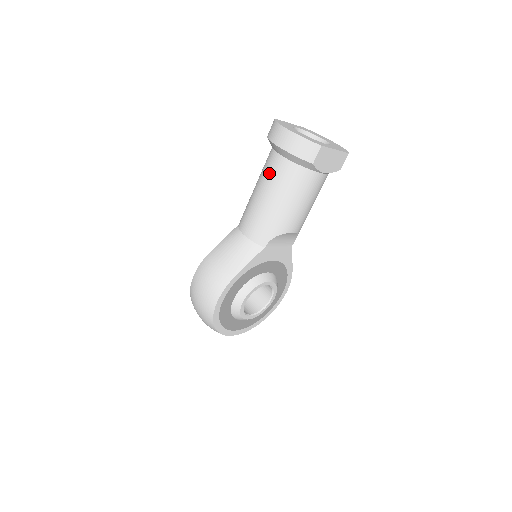
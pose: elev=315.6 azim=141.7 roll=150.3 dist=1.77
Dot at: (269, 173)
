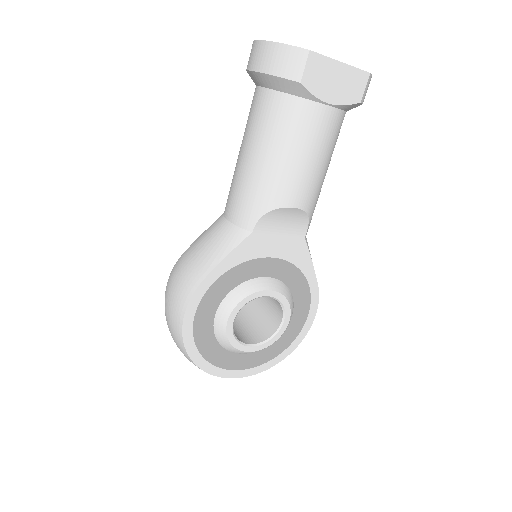
Dot at: (249, 119)
